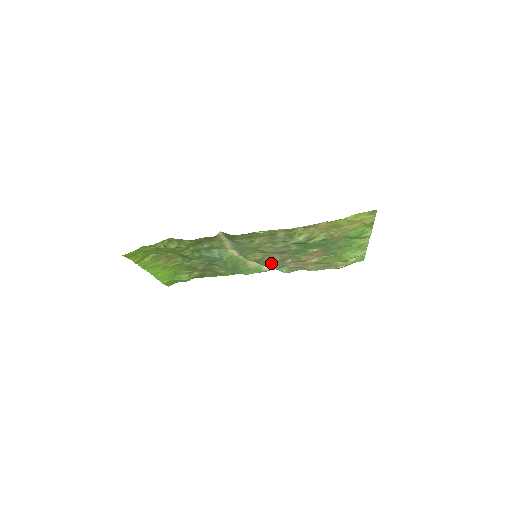
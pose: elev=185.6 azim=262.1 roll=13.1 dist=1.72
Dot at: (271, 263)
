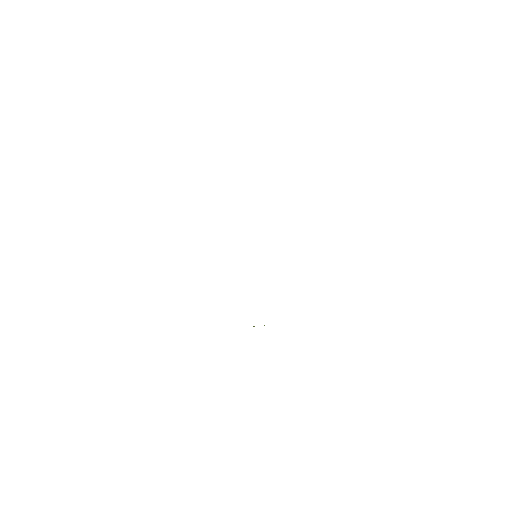
Dot at: occluded
